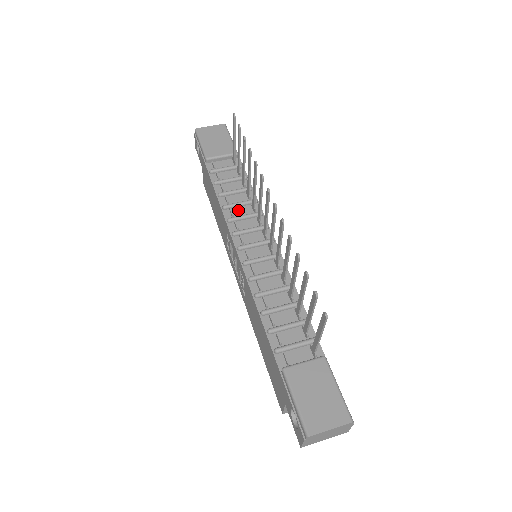
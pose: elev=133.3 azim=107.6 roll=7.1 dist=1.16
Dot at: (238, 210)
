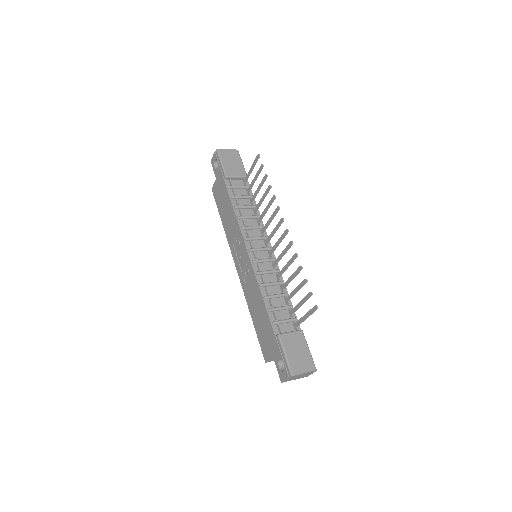
Dot at: (248, 221)
